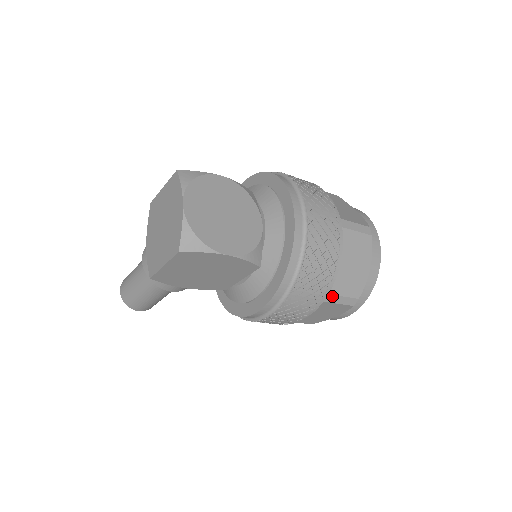
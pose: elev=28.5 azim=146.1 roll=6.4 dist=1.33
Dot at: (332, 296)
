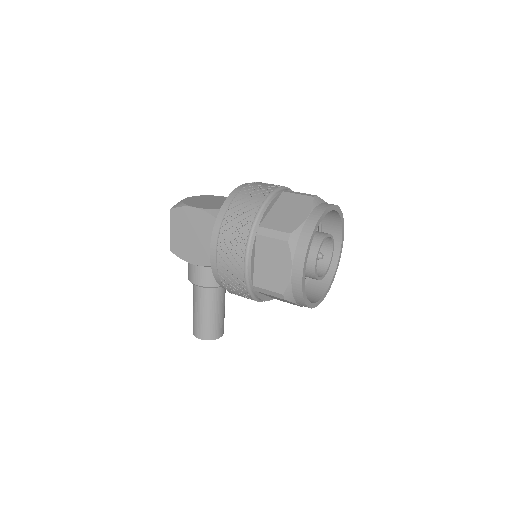
Dot at: (263, 229)
